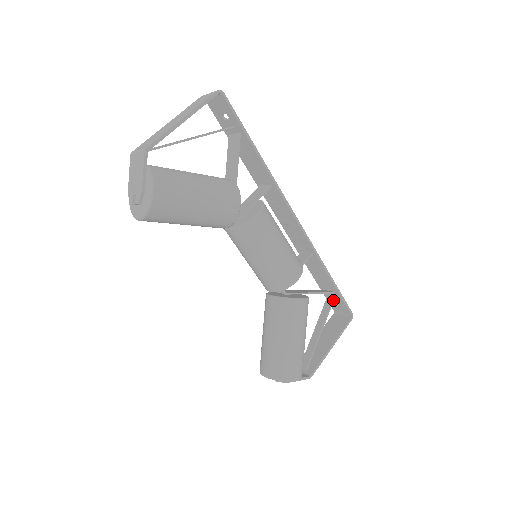
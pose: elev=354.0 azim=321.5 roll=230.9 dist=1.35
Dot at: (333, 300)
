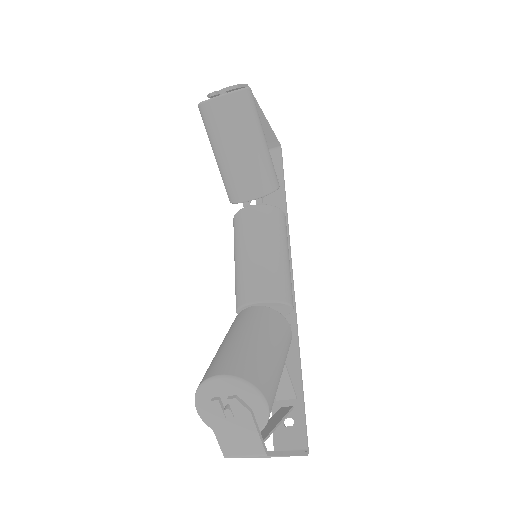
Dot at: (291, 408)
